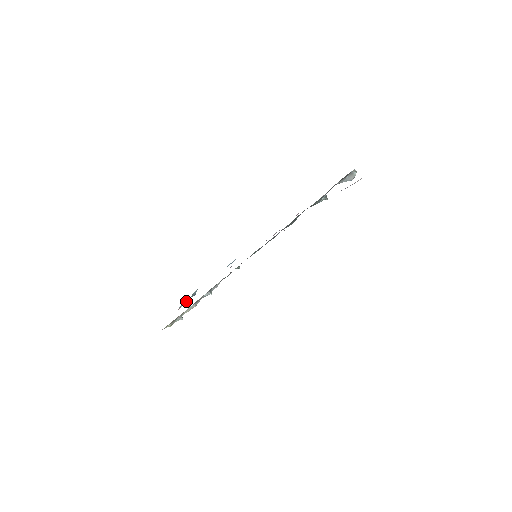
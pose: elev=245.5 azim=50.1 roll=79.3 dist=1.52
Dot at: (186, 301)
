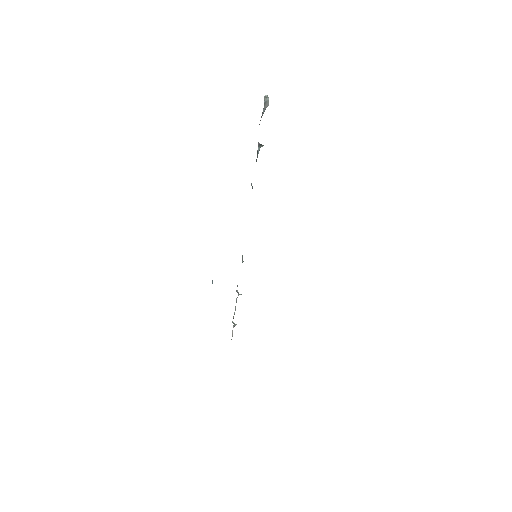
Dot at: occluded
